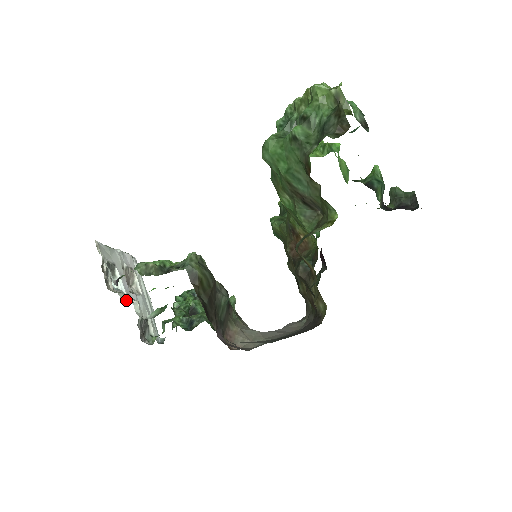
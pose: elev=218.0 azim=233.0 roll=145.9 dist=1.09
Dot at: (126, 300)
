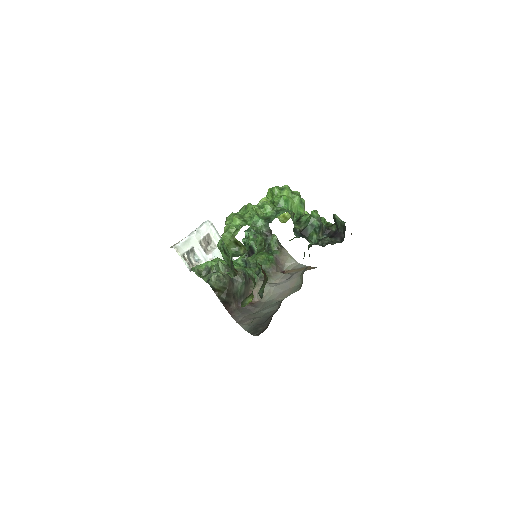
Dot at: occluded
